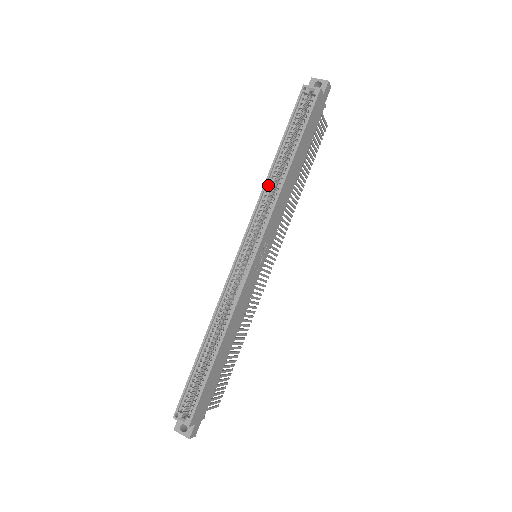
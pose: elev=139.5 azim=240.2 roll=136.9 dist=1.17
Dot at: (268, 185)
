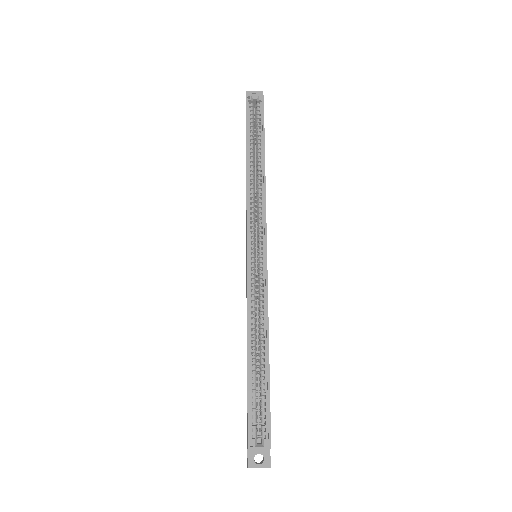
Dot at: (250, 184)
